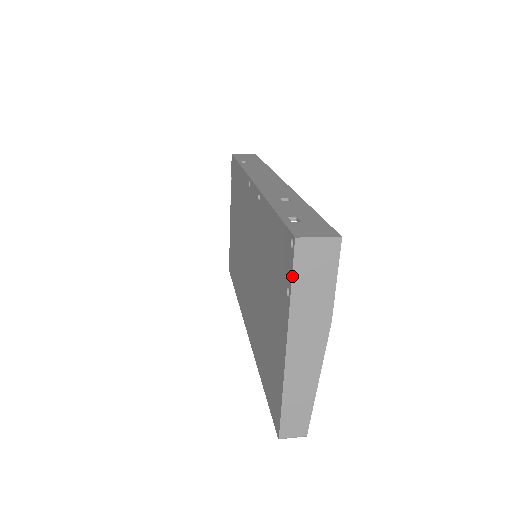
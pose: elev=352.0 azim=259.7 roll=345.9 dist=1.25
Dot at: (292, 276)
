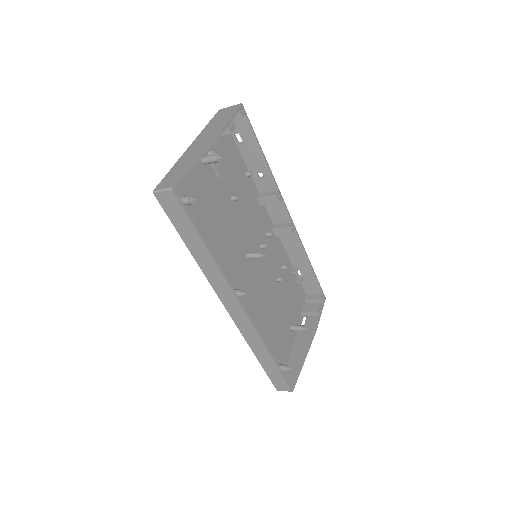
Dot at: (211, 121)
